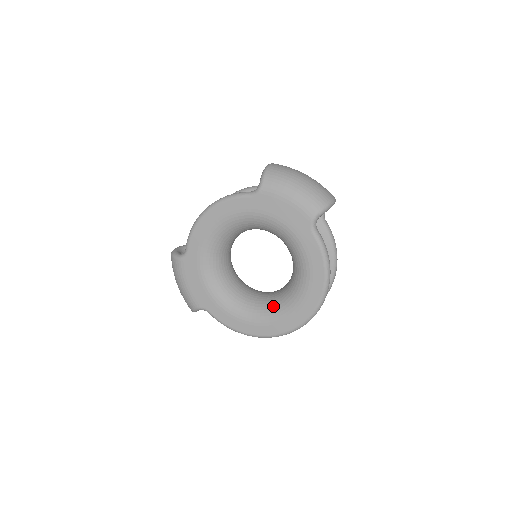
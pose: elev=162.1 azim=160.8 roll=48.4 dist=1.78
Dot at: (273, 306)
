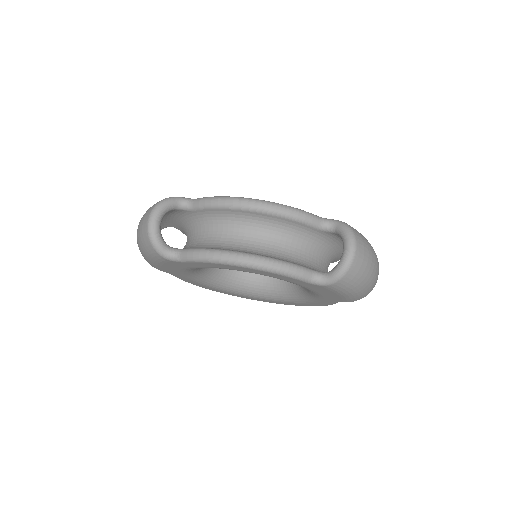
Dot at: (245, 287)
